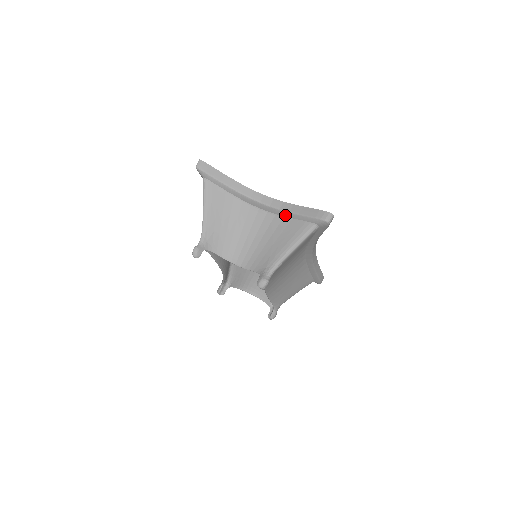
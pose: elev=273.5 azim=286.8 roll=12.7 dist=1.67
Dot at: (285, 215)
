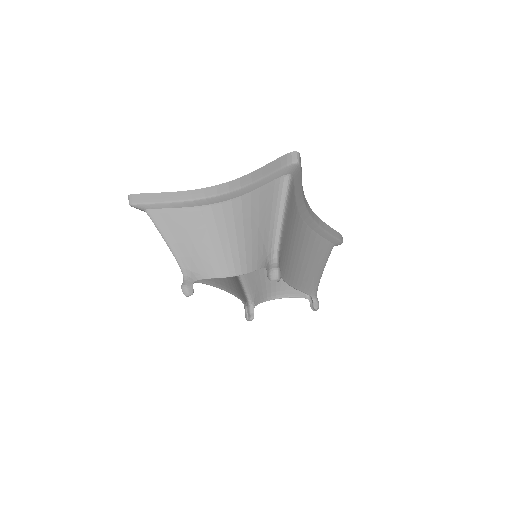
Dot at: (250, 190)
